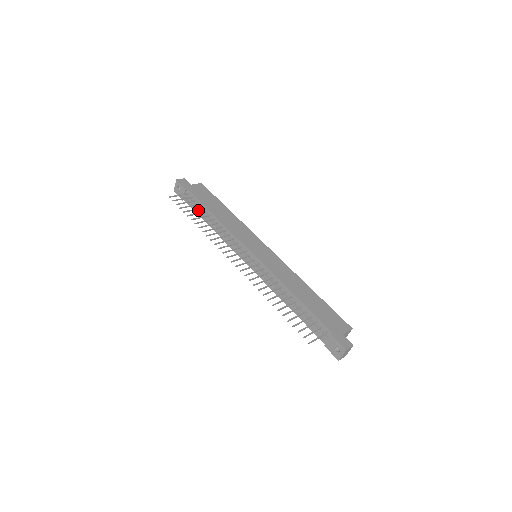
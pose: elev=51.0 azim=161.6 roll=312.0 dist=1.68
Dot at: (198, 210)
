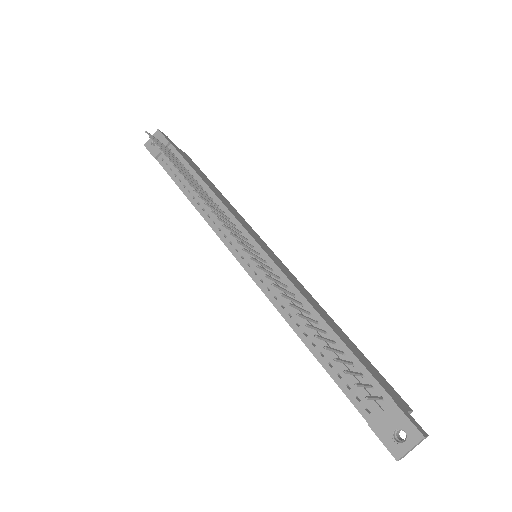
Dot at: (178, 172)
